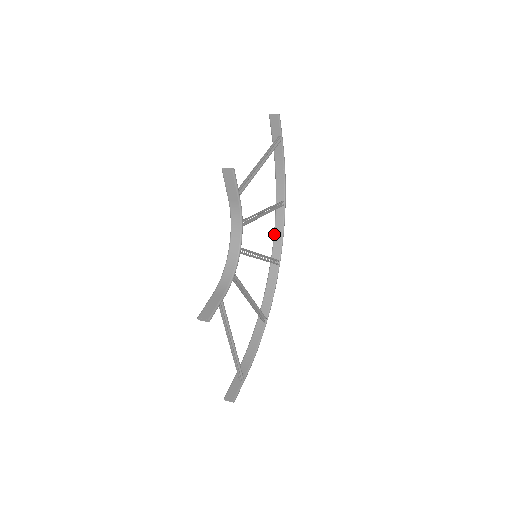
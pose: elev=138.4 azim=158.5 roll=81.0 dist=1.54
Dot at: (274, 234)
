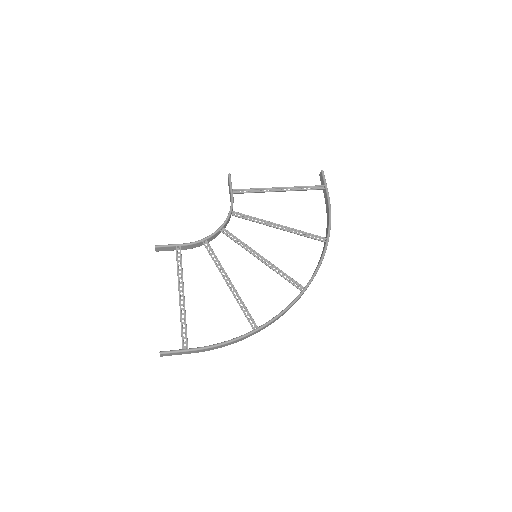
Dot at: occluded
